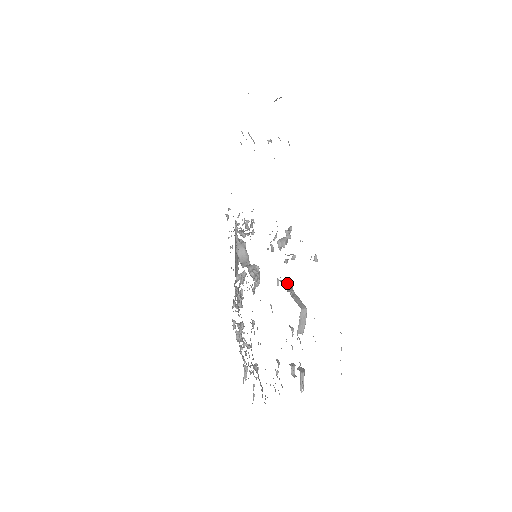
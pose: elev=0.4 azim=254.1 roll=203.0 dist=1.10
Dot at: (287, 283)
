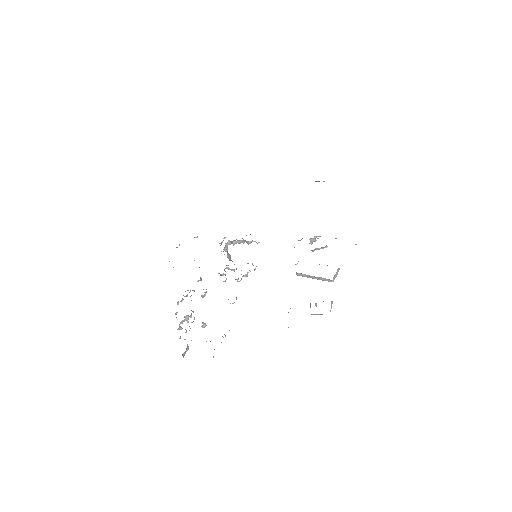
Dot at: occluded
